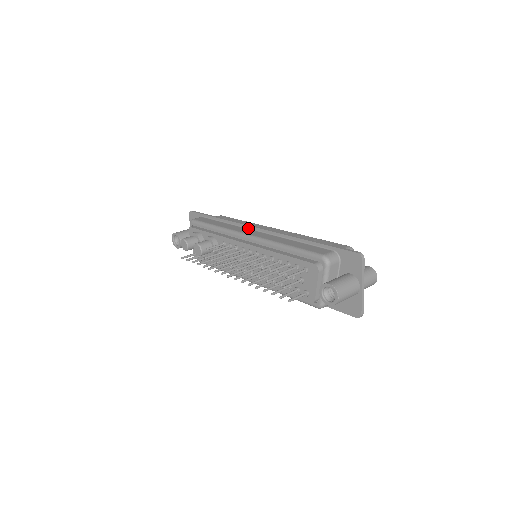
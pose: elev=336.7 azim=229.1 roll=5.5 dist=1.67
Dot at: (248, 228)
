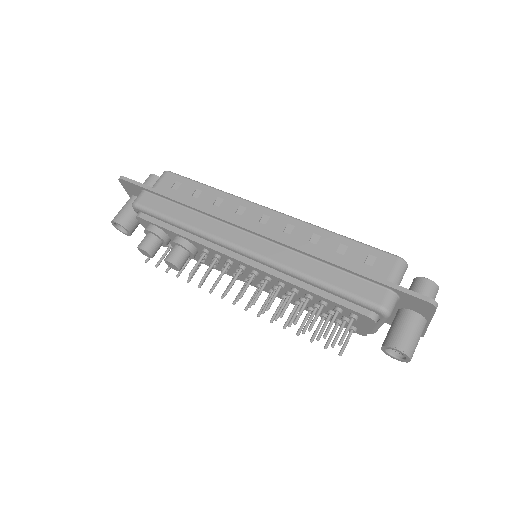
Dot at: (235, 227)
